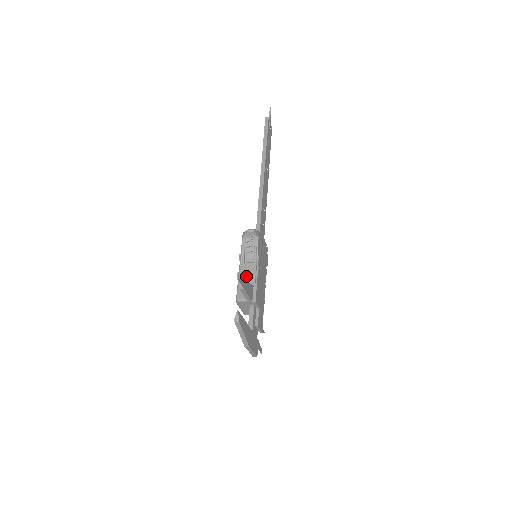
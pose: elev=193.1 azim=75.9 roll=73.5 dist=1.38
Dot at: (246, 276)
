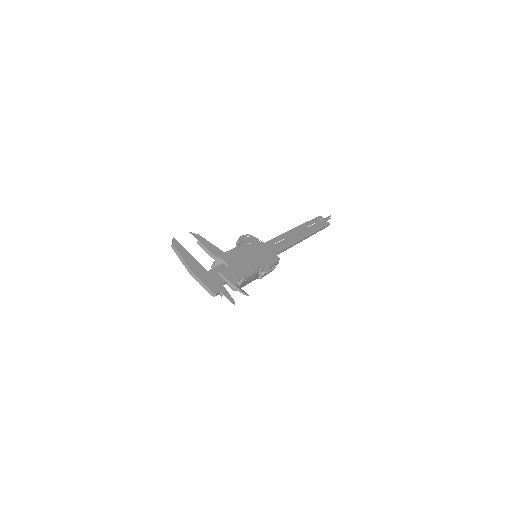
Dot at: occluded
